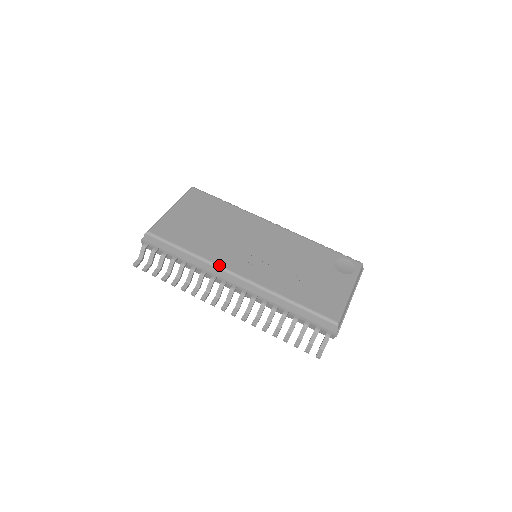
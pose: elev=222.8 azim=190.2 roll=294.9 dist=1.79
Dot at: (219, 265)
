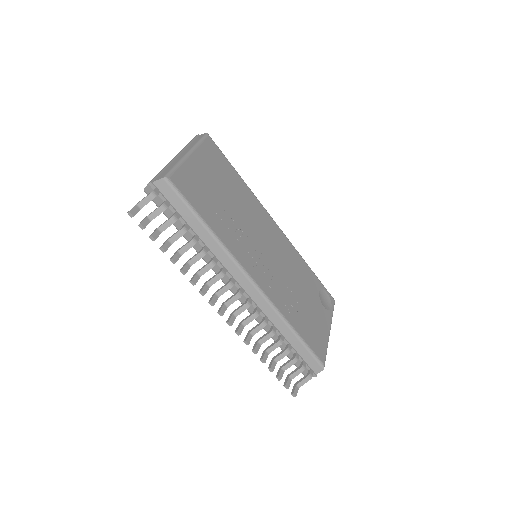
Dot at: (237, 260)
